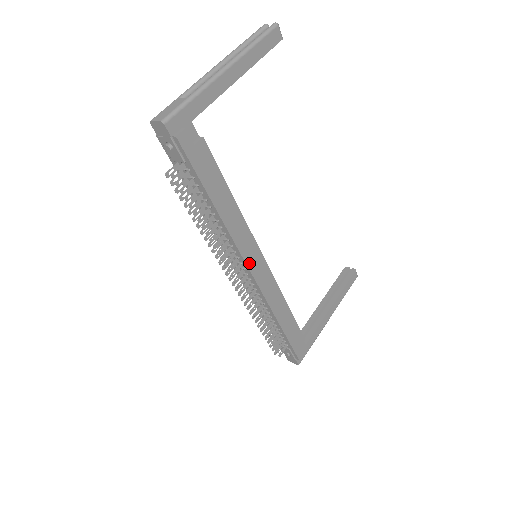
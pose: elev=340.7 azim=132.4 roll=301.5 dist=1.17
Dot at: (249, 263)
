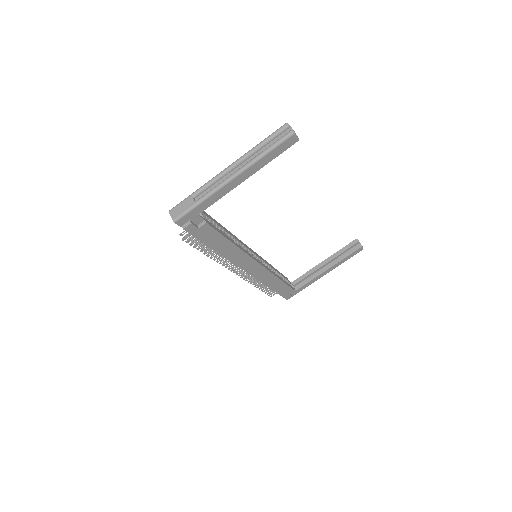
Dot at: (244, 268)
